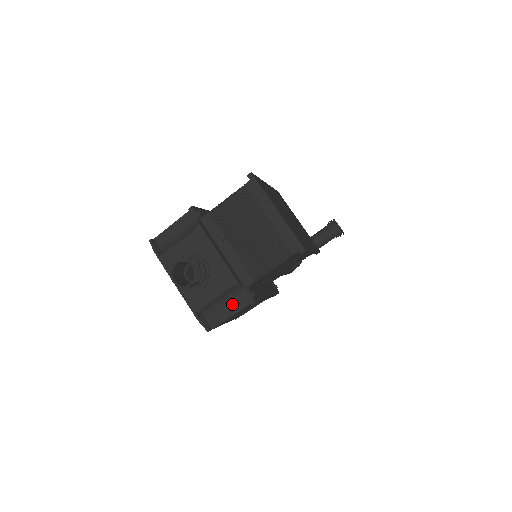
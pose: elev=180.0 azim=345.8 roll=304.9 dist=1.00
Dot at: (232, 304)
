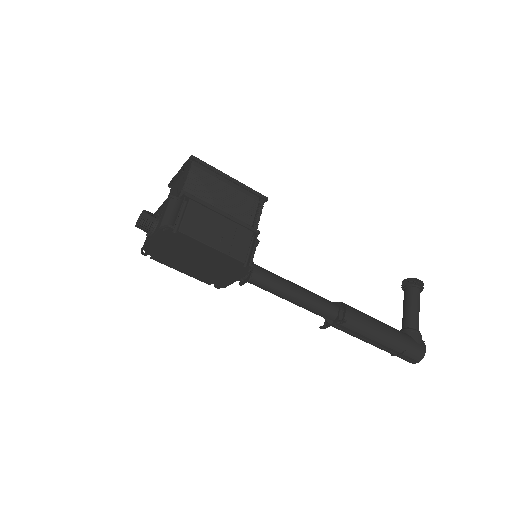
Dot at: (178, 209)
